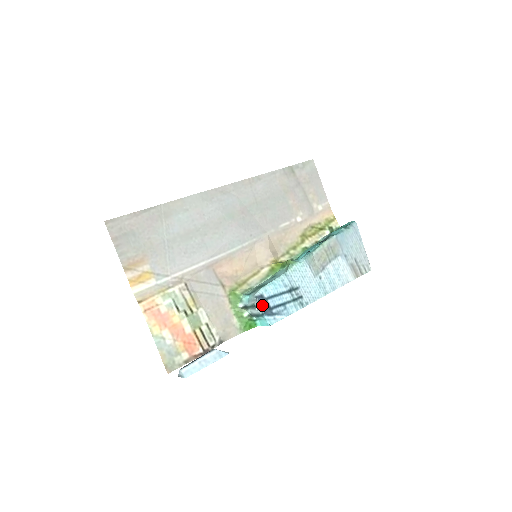
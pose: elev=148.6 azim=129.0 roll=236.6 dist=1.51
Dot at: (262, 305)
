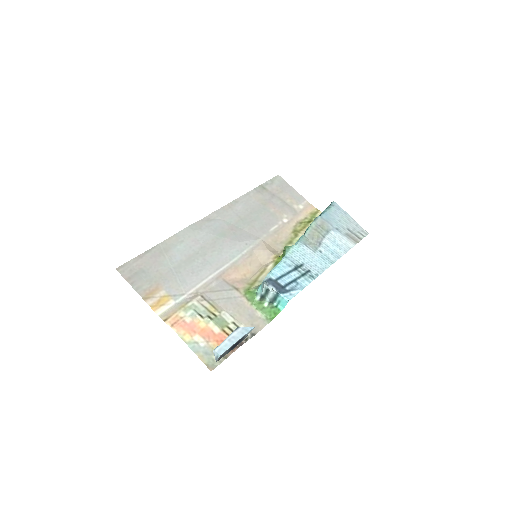
Dot at: (274, 286)
